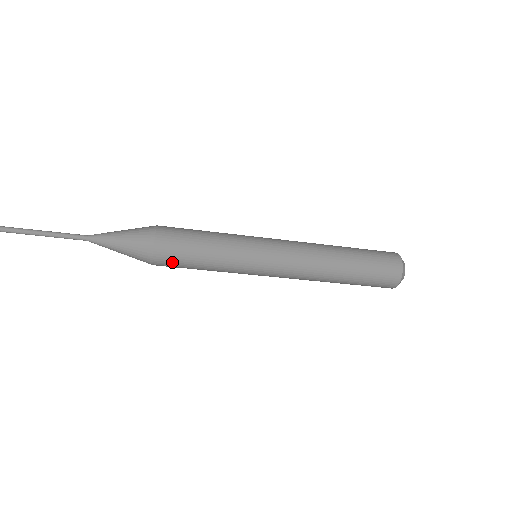
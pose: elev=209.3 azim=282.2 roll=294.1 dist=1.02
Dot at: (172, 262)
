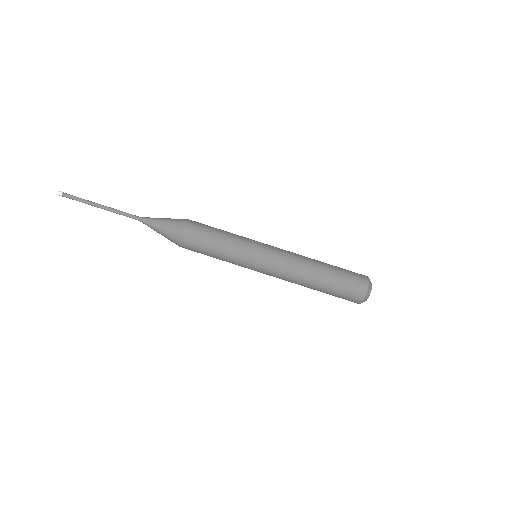
Dot at: (195, 238)
